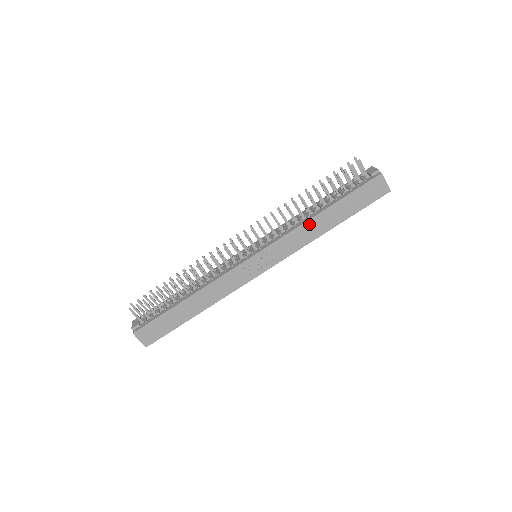
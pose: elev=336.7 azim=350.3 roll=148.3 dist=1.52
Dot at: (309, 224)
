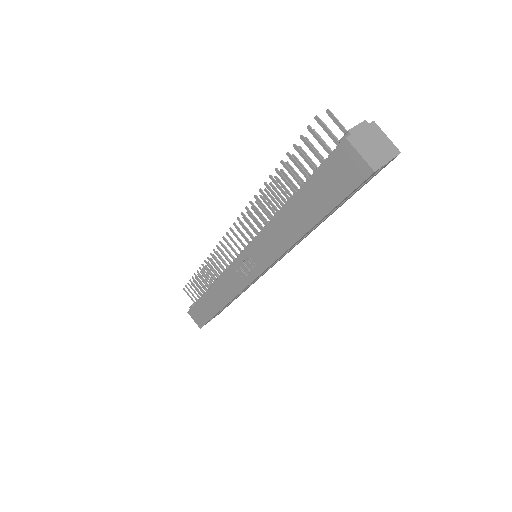
Dot at: (276, 223)
